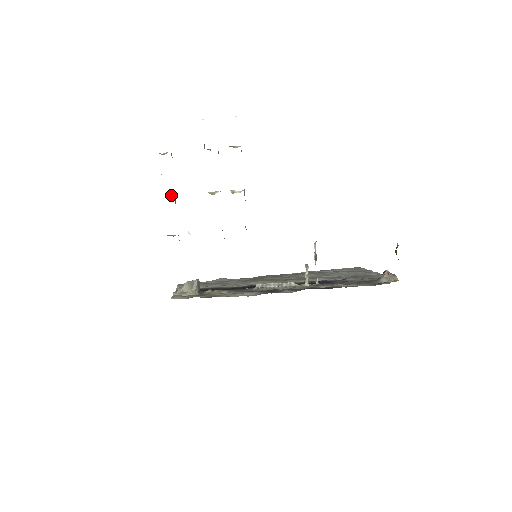
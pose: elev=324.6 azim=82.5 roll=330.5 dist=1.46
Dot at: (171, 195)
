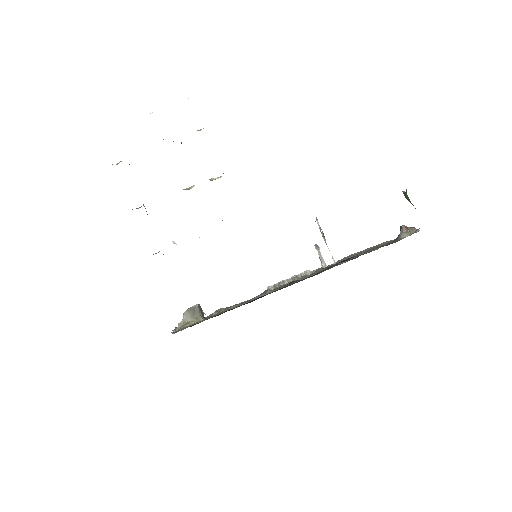
Dot at: (140, 207)
